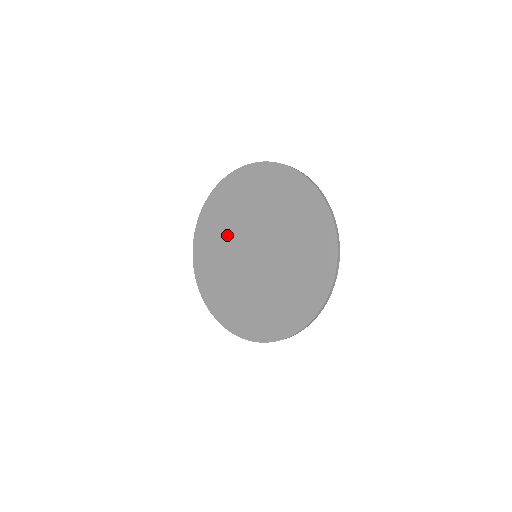
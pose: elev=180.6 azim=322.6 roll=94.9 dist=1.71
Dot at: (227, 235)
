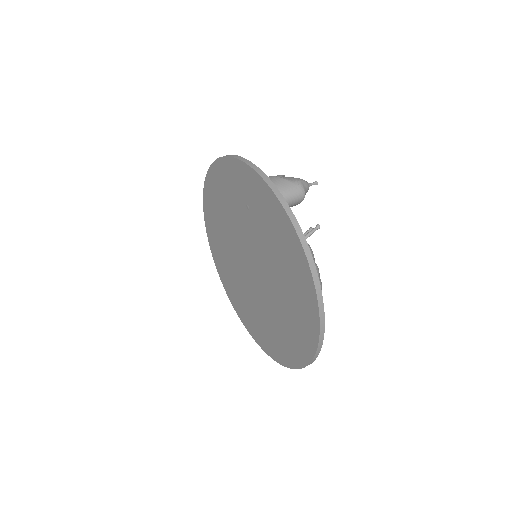
Dot at: (239, 216)
